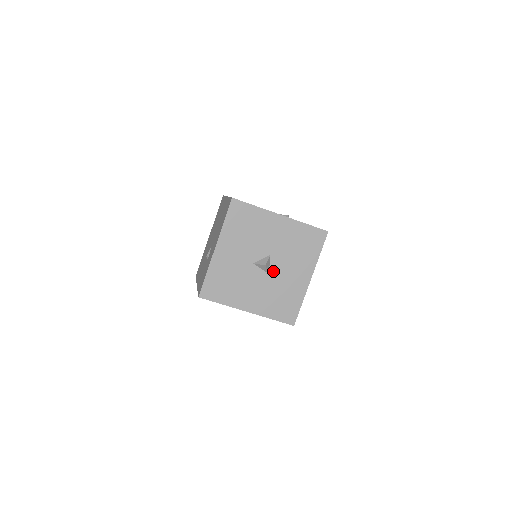
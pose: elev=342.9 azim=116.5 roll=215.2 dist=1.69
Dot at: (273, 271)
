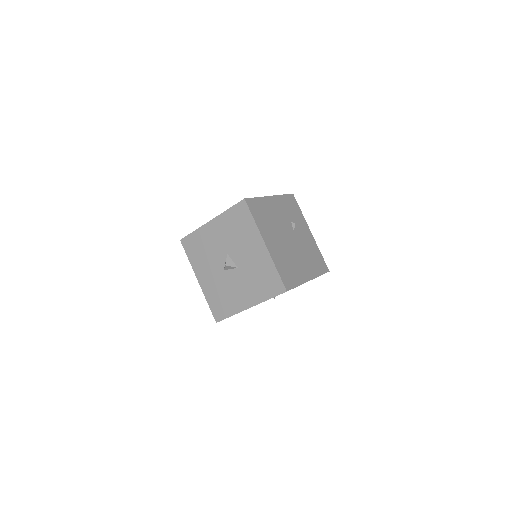
Dot at: (239, 263)
